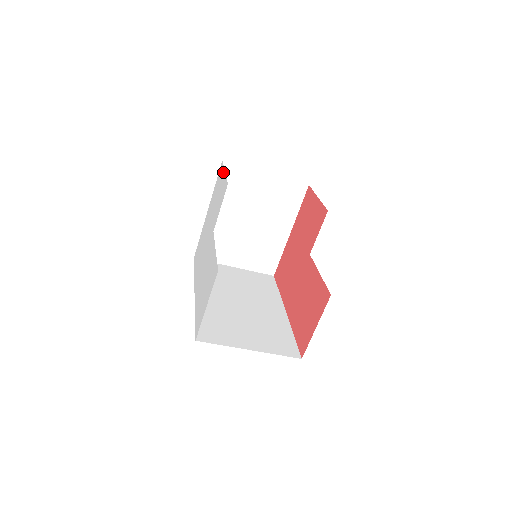
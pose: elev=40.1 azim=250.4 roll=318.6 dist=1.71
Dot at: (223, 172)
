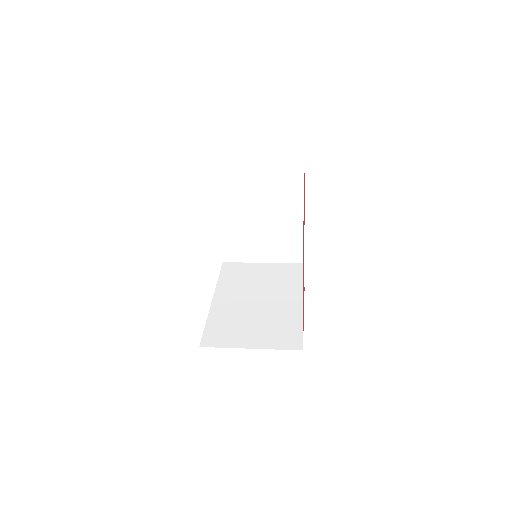
Dot at: occluded
